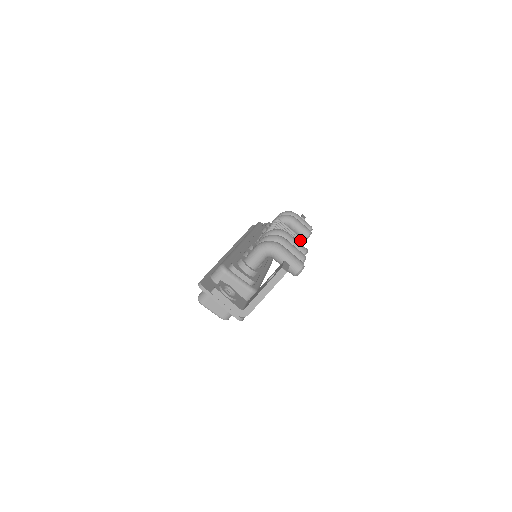
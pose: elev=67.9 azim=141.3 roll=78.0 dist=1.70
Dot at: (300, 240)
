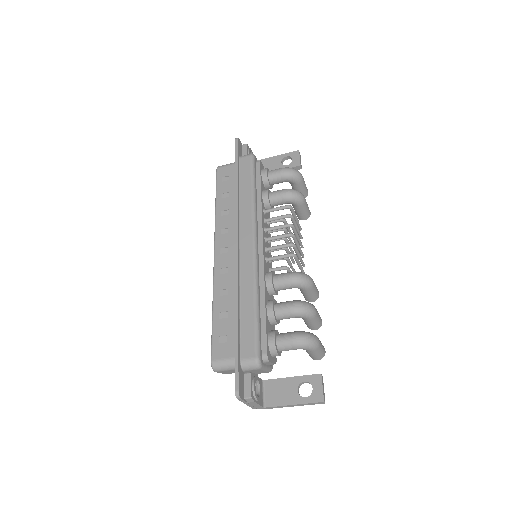
Dot at: (301, 235)
